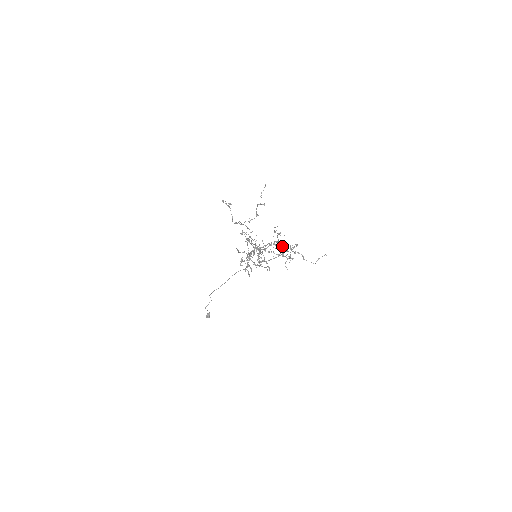
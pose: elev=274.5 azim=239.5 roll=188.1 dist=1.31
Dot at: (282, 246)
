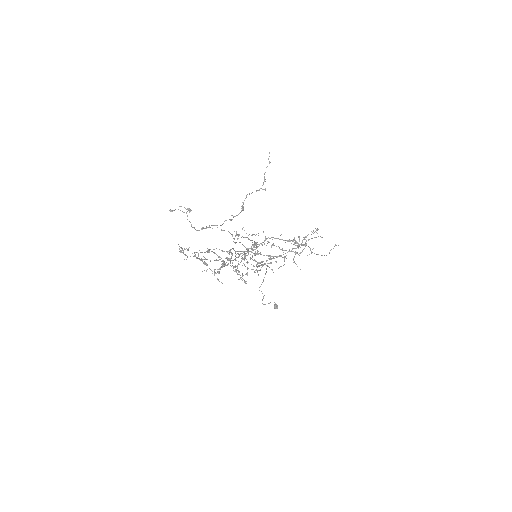
Dot at: (283, 240)
